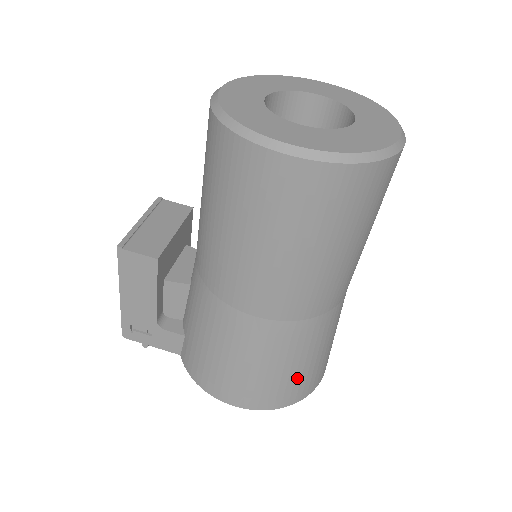
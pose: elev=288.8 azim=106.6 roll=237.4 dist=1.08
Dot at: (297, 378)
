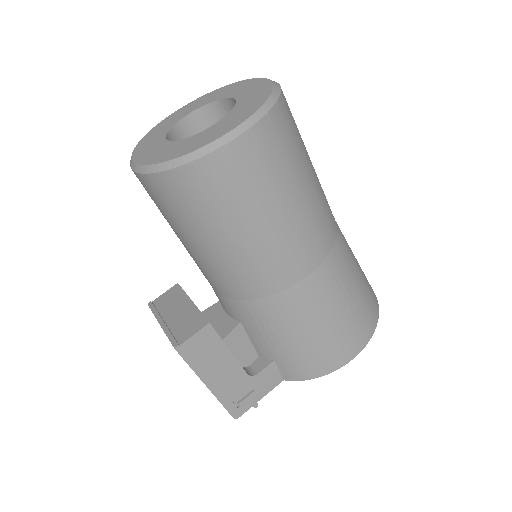
Dot at: (365, 293)
